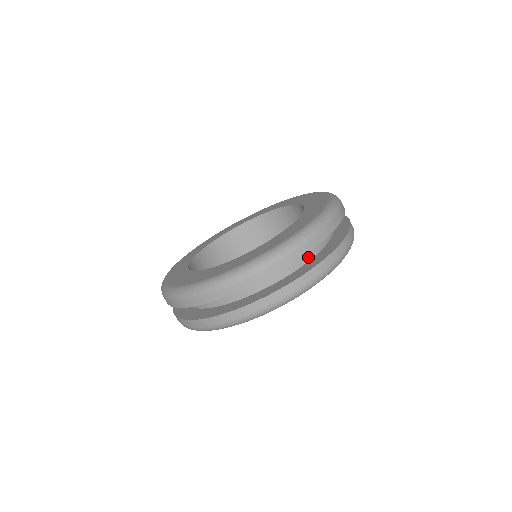
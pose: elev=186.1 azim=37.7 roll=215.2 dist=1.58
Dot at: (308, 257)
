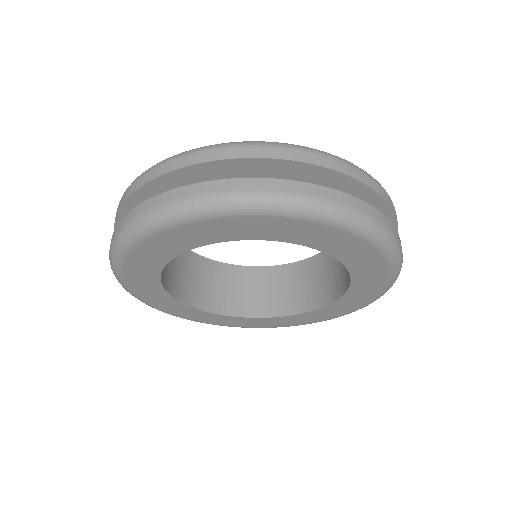
Dot at: occluded
